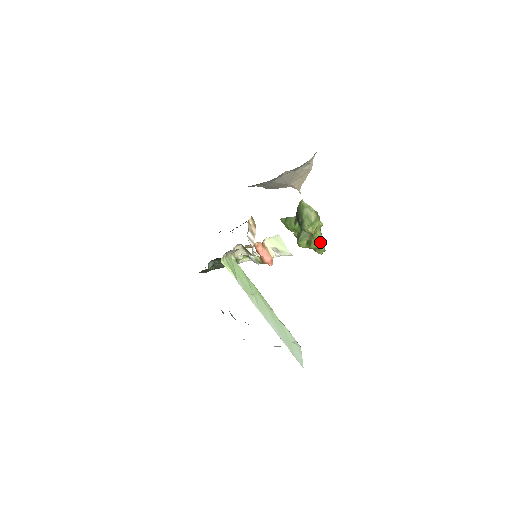
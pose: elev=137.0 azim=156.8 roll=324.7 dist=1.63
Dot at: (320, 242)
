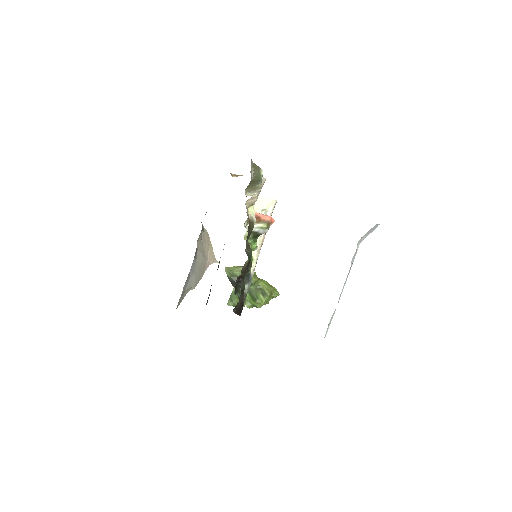
Dot at: (268, 285)
